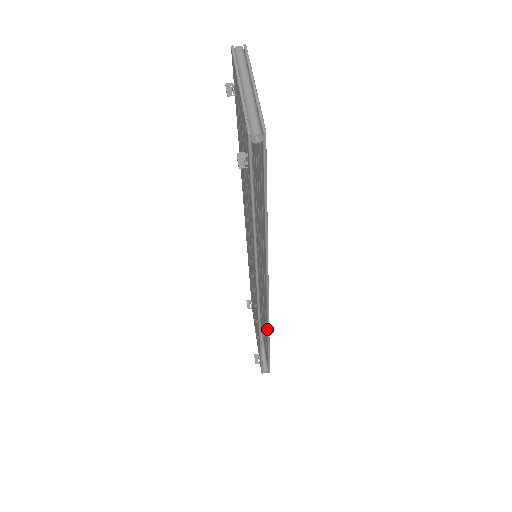
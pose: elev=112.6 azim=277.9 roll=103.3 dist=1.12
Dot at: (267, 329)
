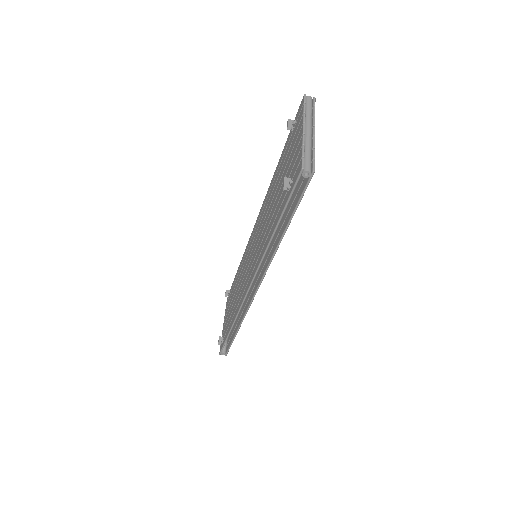
Dot at: (243, 318)
